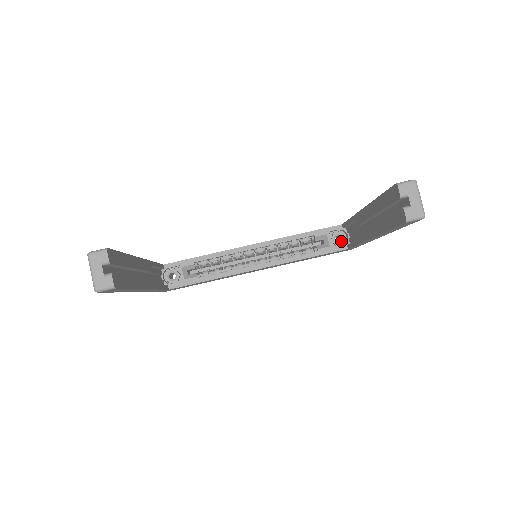
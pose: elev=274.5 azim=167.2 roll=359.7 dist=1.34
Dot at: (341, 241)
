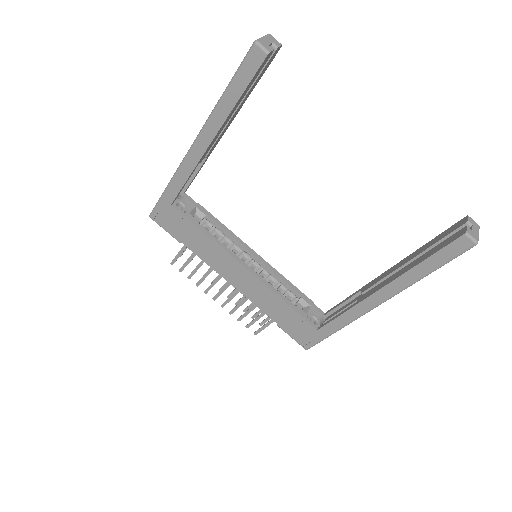
Dot at: (314, 323)
